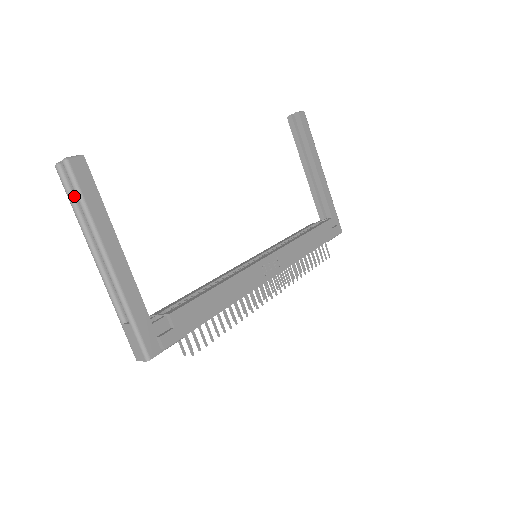
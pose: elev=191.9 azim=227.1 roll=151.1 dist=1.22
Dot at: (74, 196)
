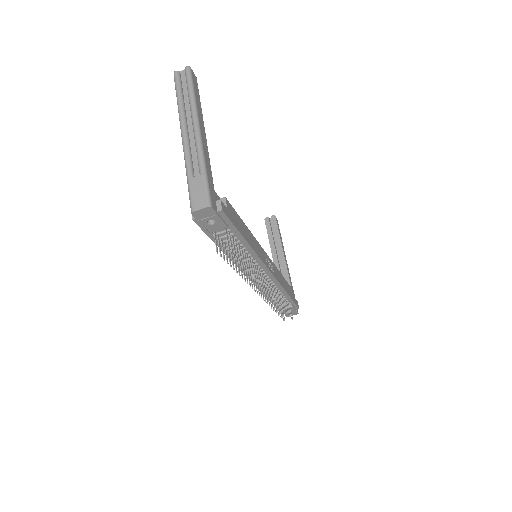
Dot at: (182, 90)
